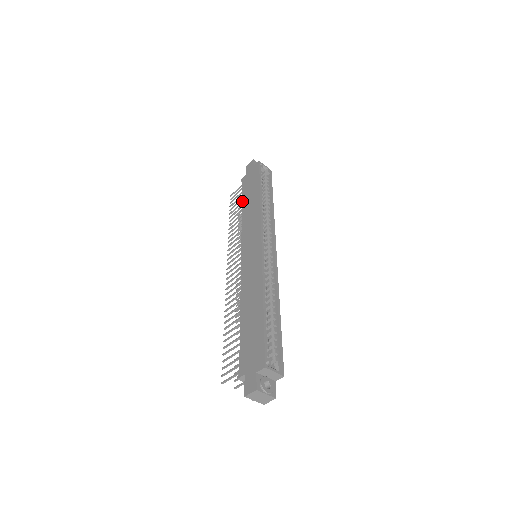
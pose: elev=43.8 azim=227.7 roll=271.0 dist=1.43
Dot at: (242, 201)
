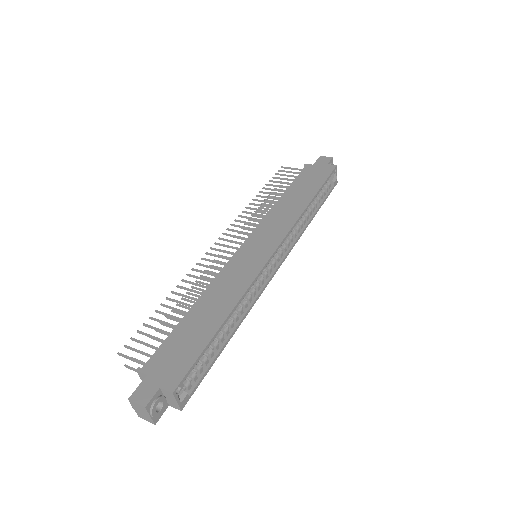
Dot at: (289, 187)
